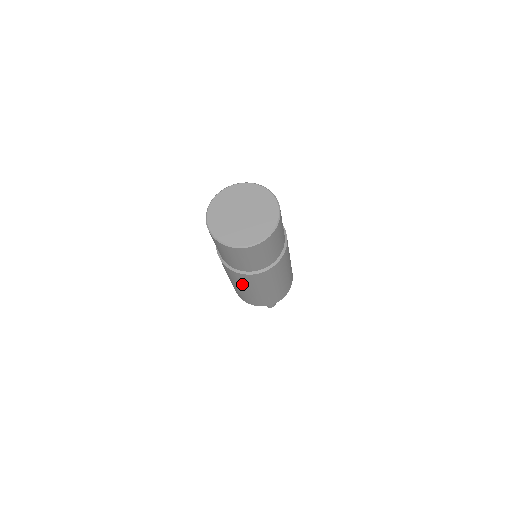
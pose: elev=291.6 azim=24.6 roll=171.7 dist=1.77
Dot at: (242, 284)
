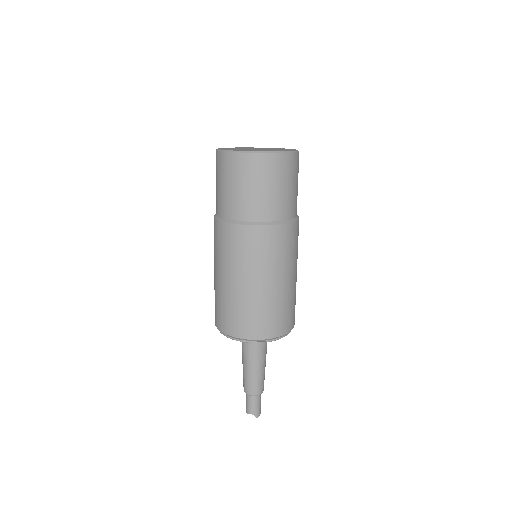
Dot at: (215, 253)
